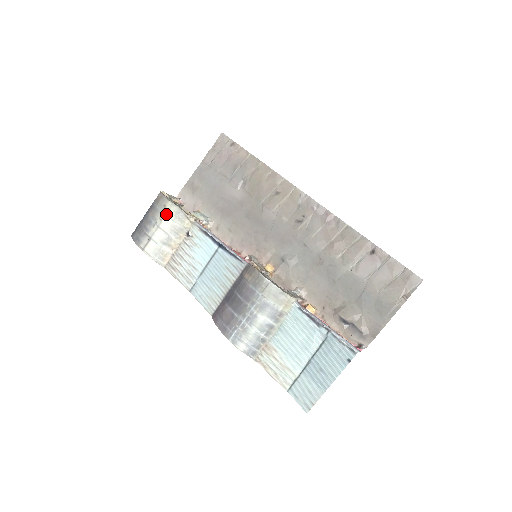
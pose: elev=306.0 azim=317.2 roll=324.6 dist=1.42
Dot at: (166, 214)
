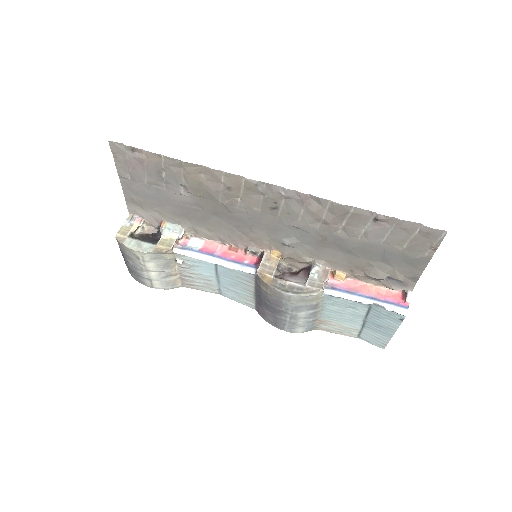
Dot at: (143, 261)
